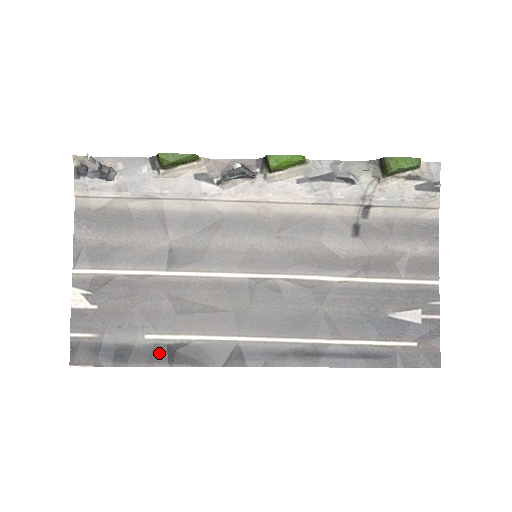
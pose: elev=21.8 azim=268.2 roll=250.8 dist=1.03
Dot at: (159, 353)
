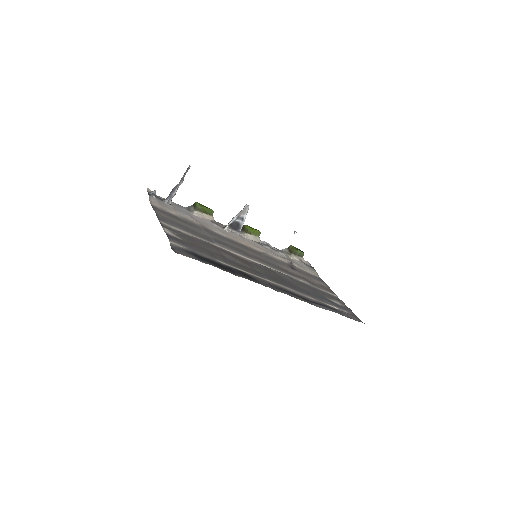
Dot at: (229, 269)
